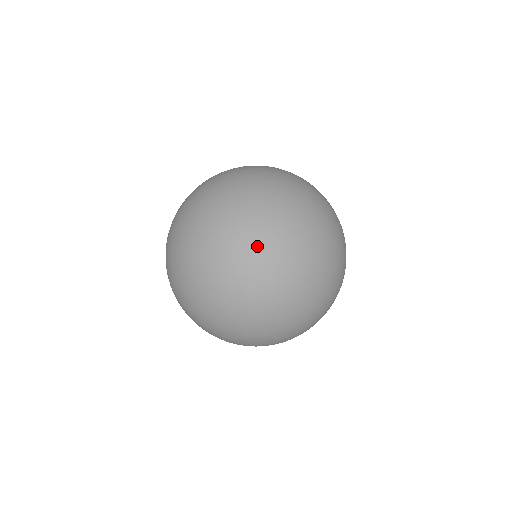
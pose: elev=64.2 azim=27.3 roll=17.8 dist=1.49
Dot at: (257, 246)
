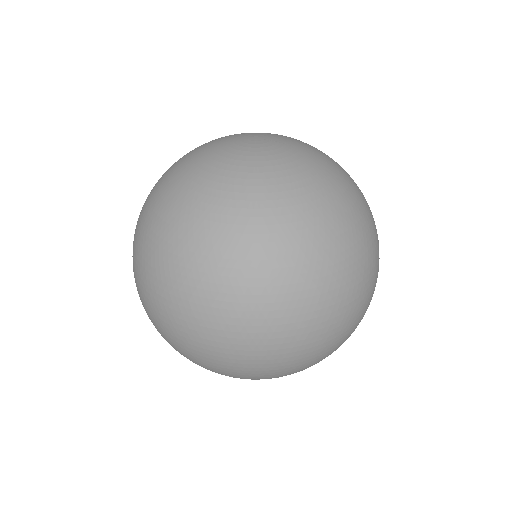
Dot at: (304, 266)
